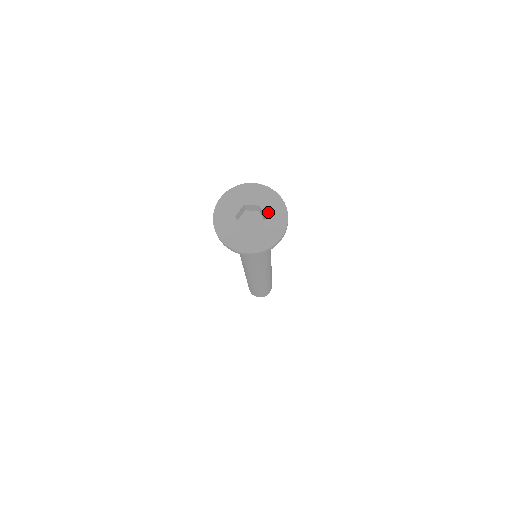
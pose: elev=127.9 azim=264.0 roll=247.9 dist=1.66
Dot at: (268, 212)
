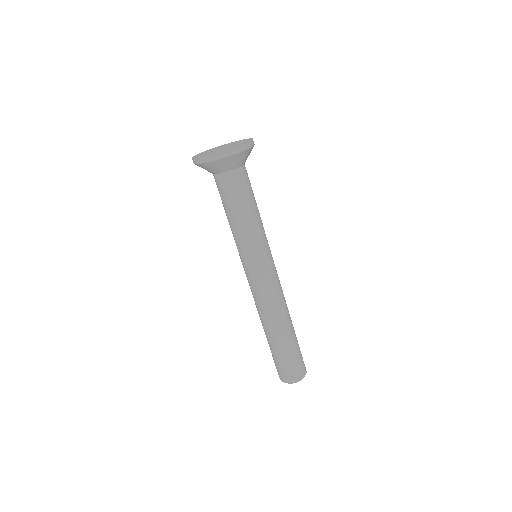
Dot at: (231, 144)
